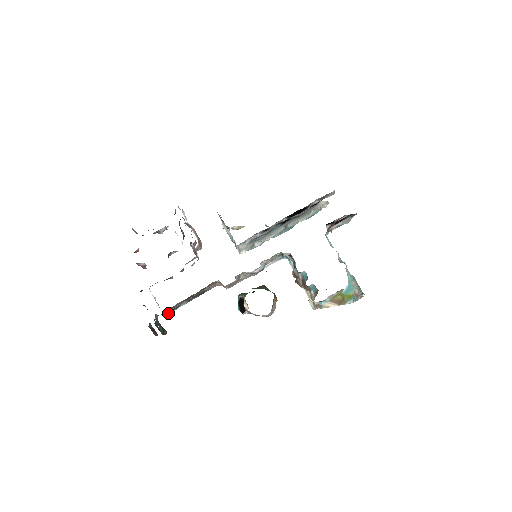
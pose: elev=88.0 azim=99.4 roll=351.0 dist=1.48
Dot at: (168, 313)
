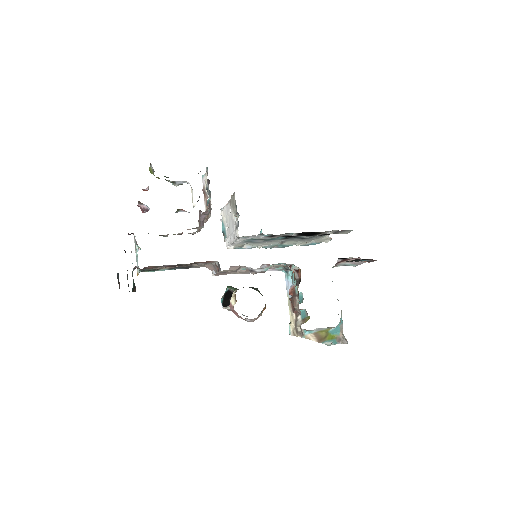
Dot at: (143, 271)
